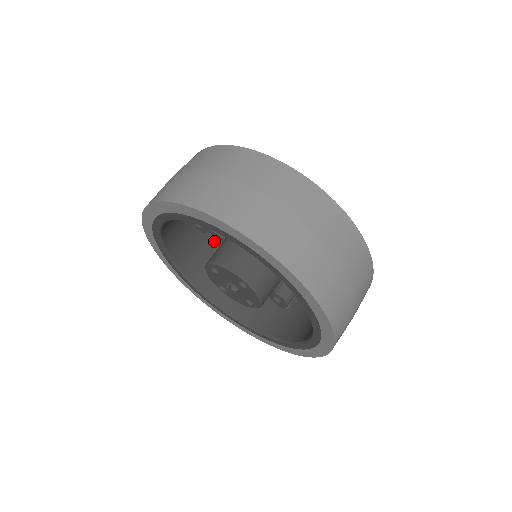
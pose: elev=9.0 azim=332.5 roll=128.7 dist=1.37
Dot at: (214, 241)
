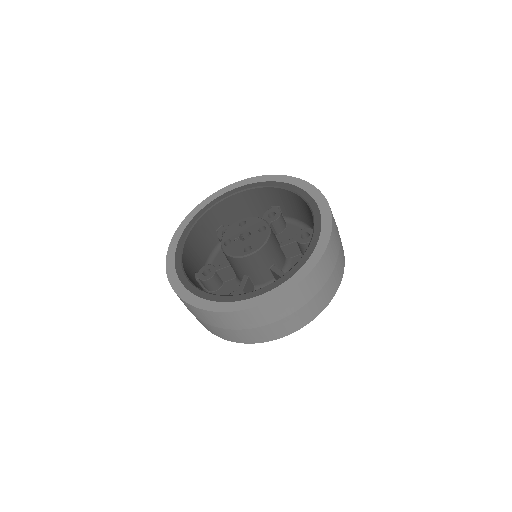
Dot at: occluded
